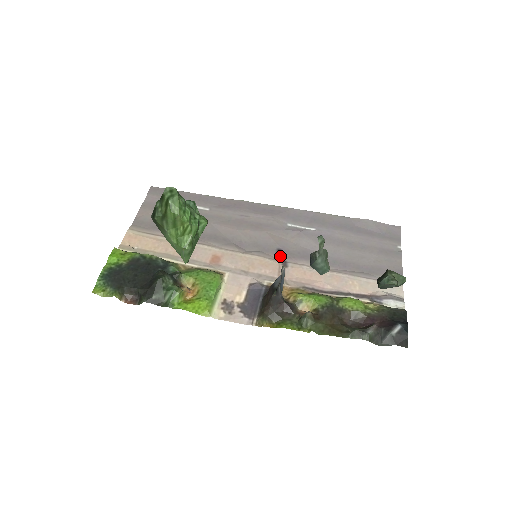
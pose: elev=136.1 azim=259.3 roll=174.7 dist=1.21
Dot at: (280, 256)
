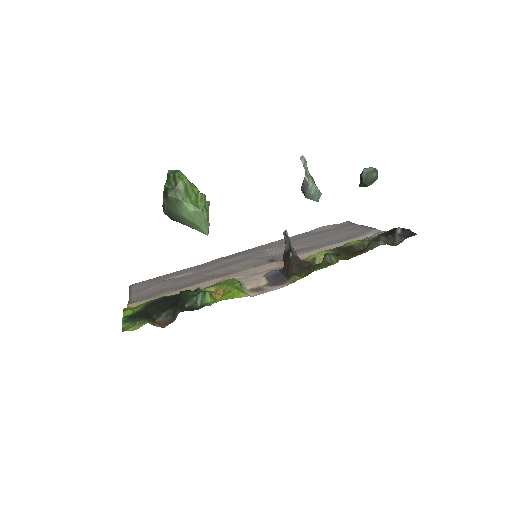
Dot at: (274, 261)
